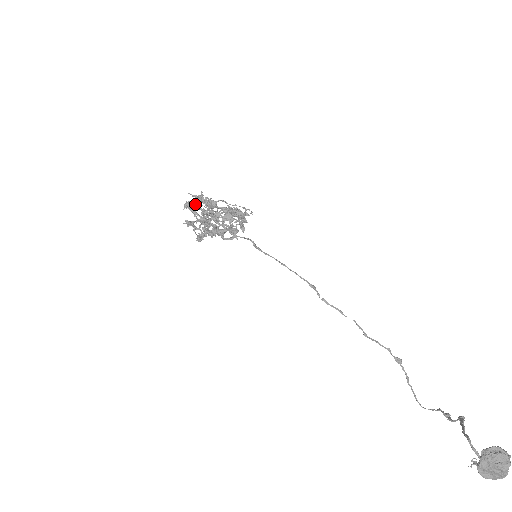
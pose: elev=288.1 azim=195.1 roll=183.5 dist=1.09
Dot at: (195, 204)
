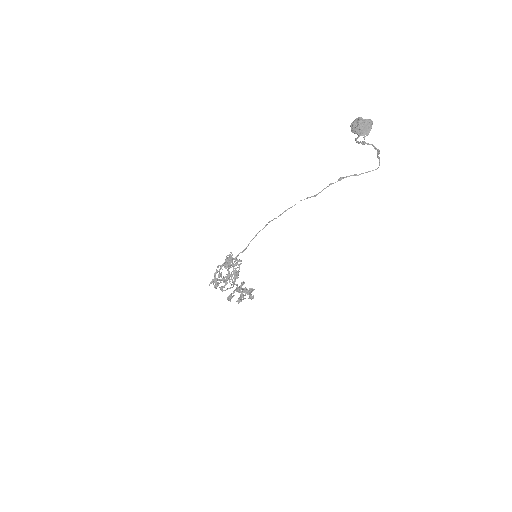
Dot at: (216, 284)
